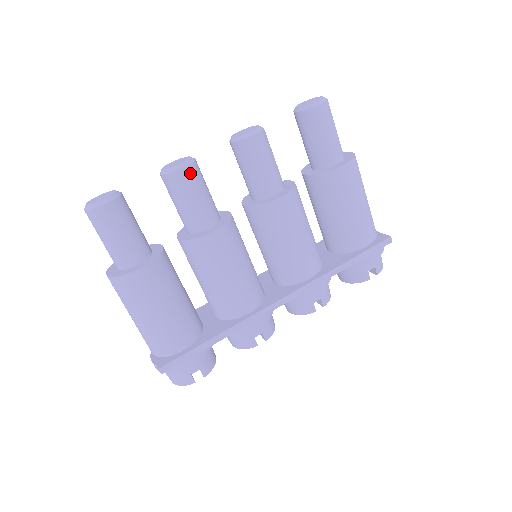
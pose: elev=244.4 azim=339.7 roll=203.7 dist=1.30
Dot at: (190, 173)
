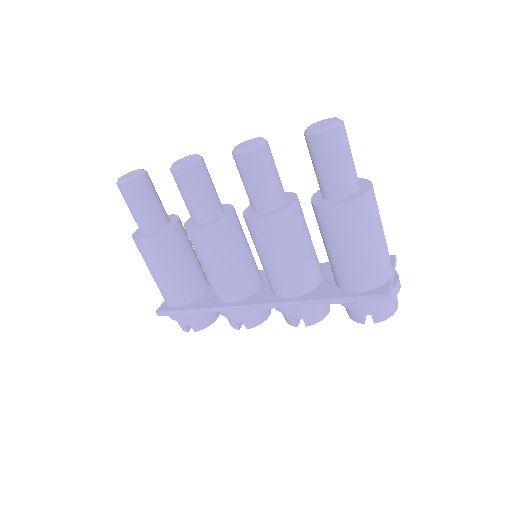
Dot at: (185, 175)
